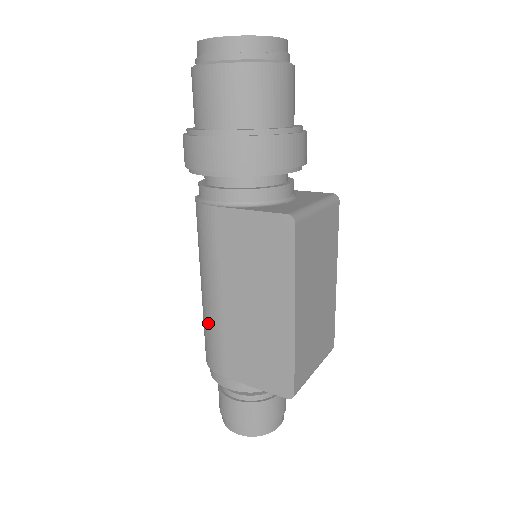
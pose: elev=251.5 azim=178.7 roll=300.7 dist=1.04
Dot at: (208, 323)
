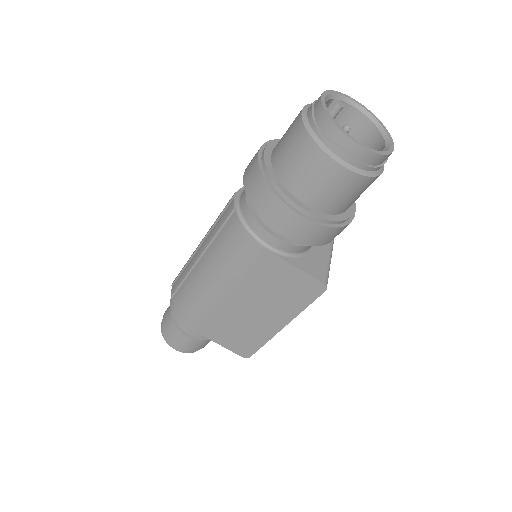
Dot at: (199, 298)
